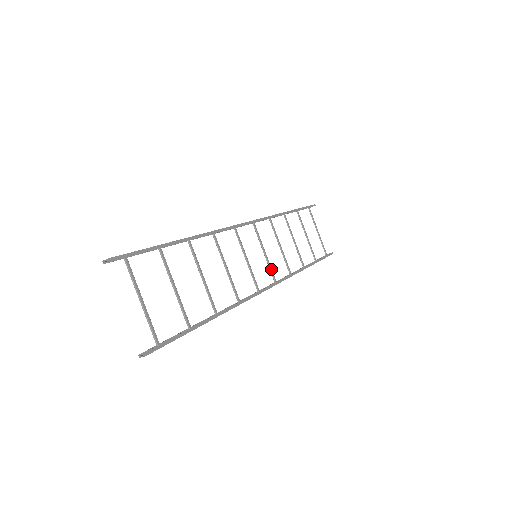
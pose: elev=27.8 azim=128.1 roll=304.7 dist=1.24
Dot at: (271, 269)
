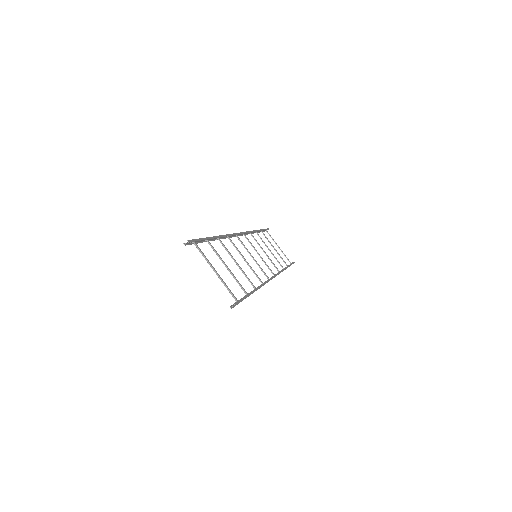
Dot at: (268, 266)
